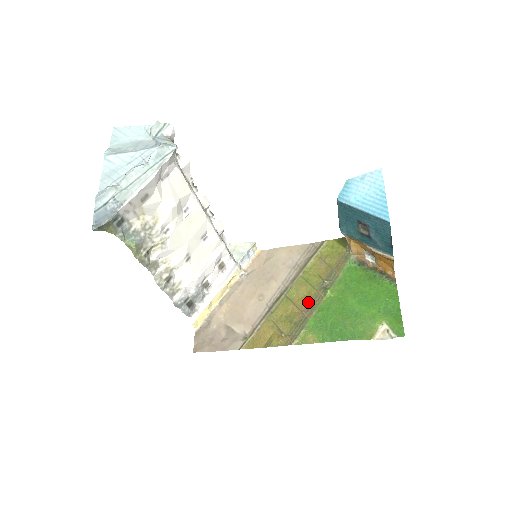
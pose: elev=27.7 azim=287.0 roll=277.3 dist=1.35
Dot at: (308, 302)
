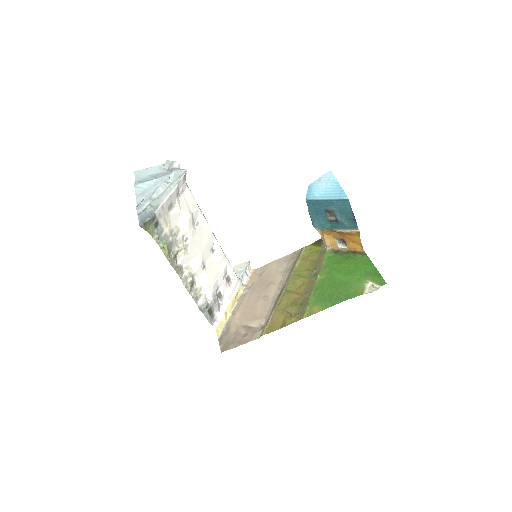
Dot at: (305, 288)
